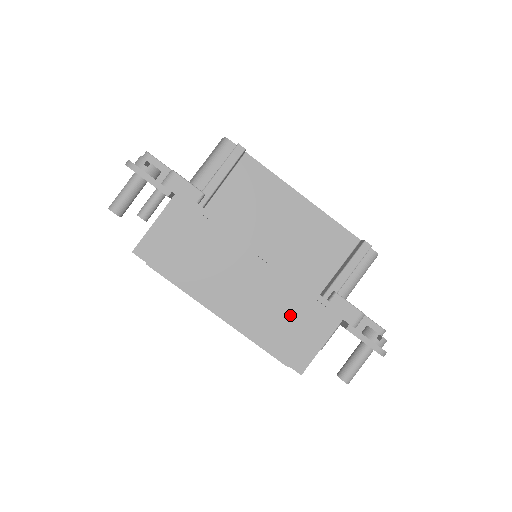
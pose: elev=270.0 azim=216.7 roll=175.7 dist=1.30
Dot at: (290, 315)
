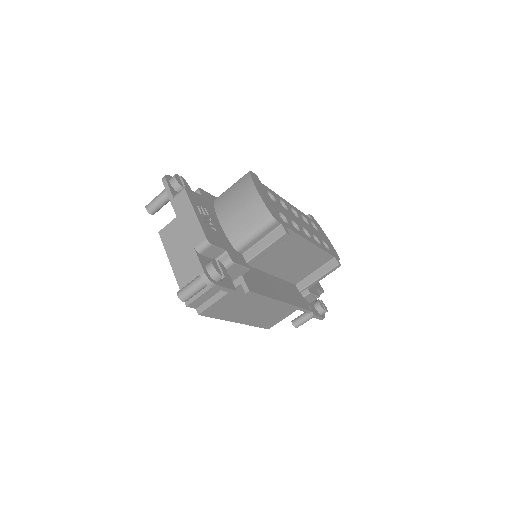
Dot at: (281, 312)
